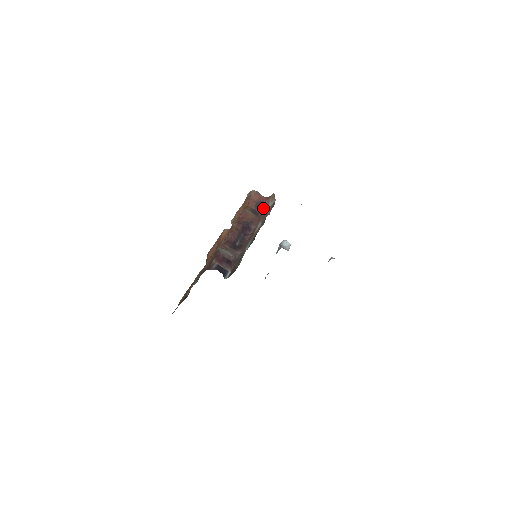
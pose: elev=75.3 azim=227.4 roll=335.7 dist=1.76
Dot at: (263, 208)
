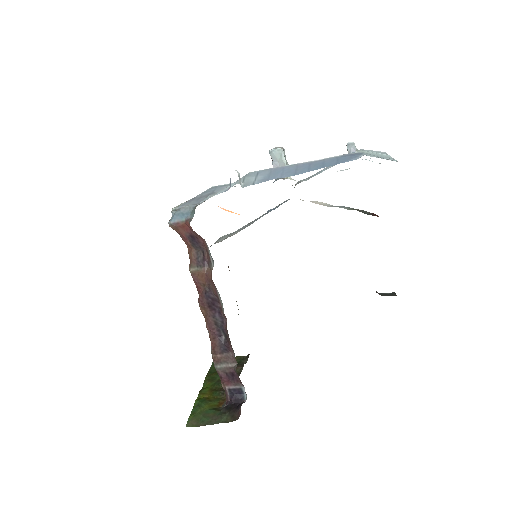
Dot at: (201, 242)
